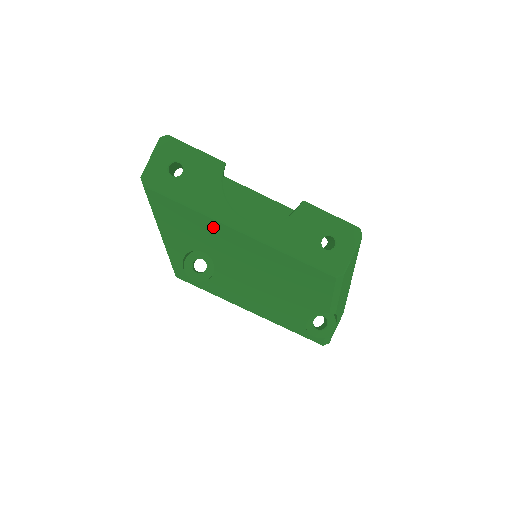
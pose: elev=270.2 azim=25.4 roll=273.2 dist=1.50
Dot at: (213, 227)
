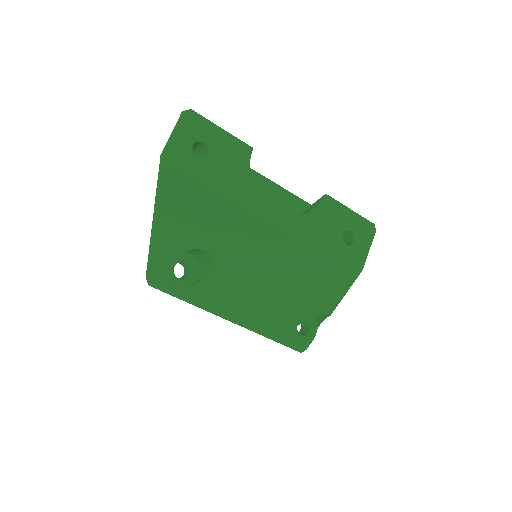
Dot at: (236, 219)
